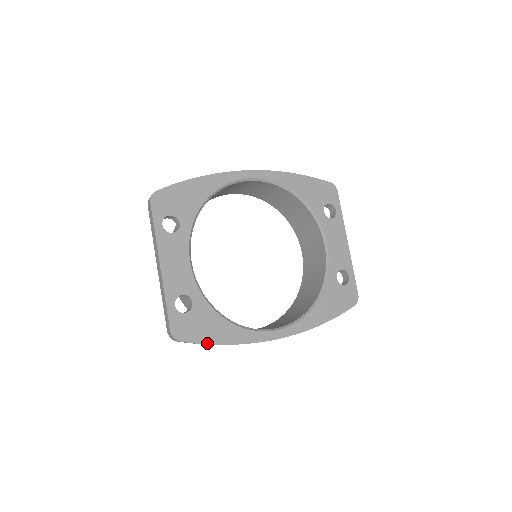
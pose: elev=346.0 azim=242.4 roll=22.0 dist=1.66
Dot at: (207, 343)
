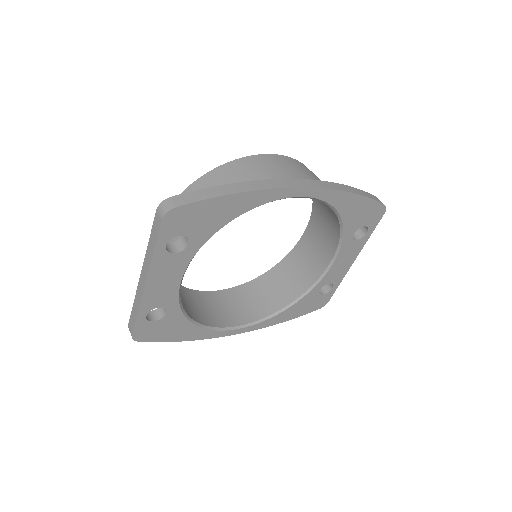
Dot at: (165, 341)
